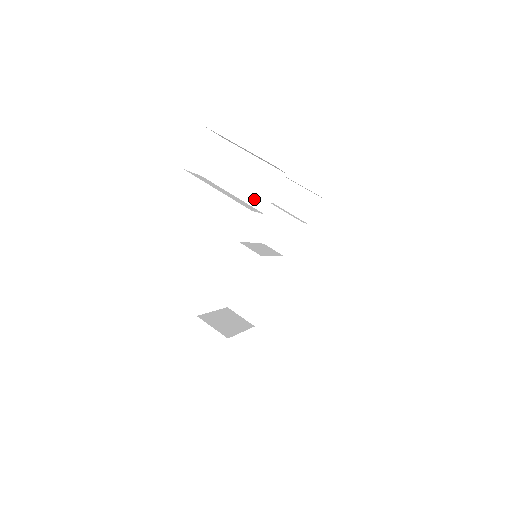
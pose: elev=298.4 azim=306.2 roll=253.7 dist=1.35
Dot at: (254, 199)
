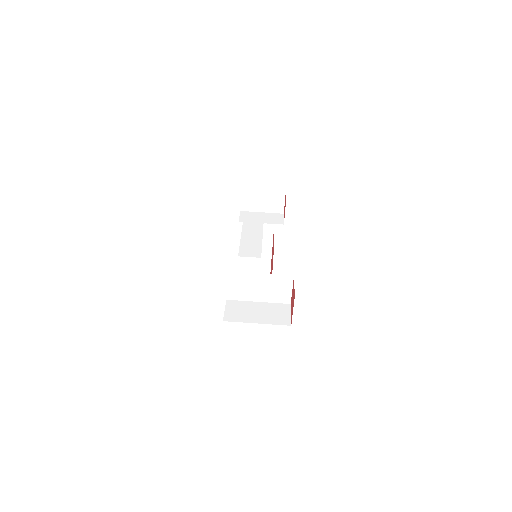
Dot at: (277, 299)
